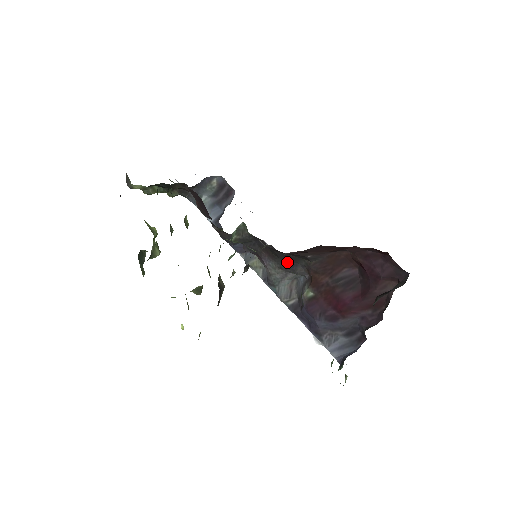
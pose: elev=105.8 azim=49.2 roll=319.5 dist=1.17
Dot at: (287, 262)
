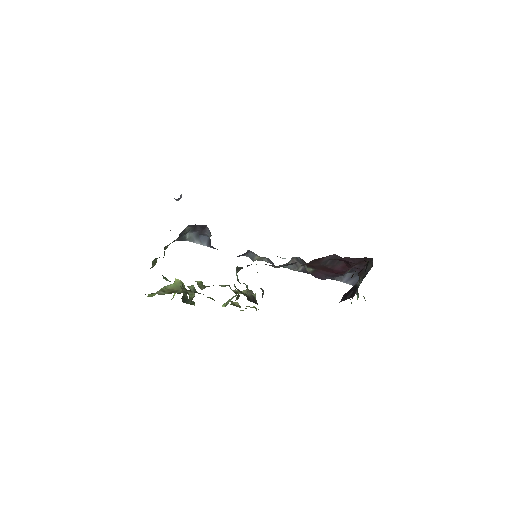
Dot at: occluded
